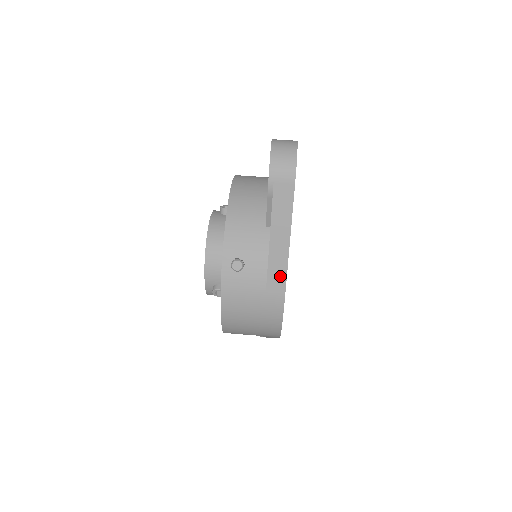
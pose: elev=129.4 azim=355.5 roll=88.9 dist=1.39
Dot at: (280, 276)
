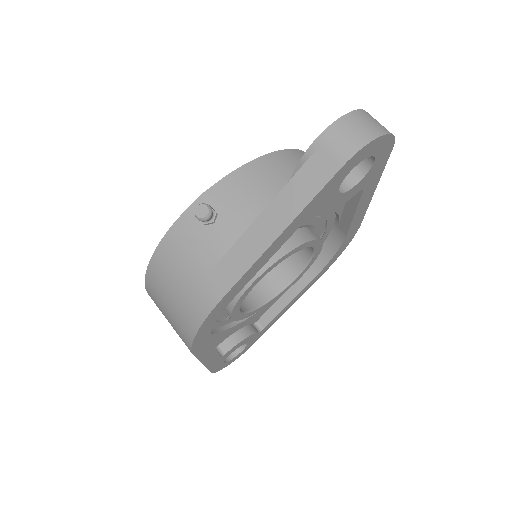
Dot at: (236, 269)
